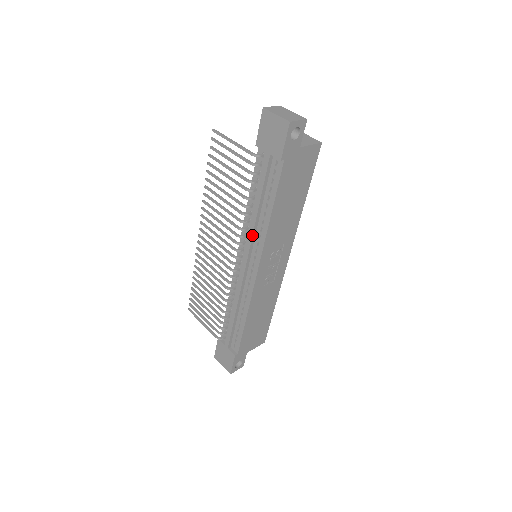
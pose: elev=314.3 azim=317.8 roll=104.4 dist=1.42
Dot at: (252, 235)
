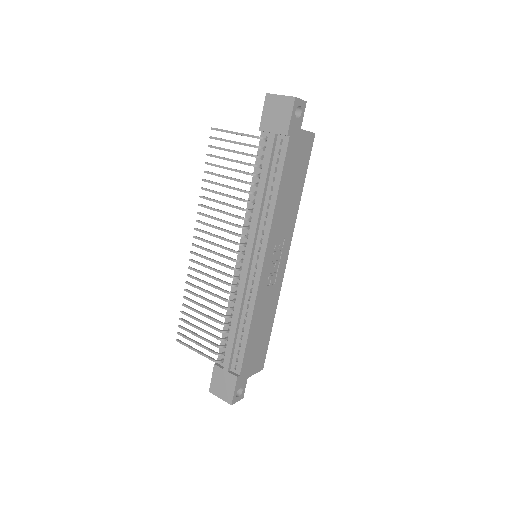
Dot at: (257, 222)
